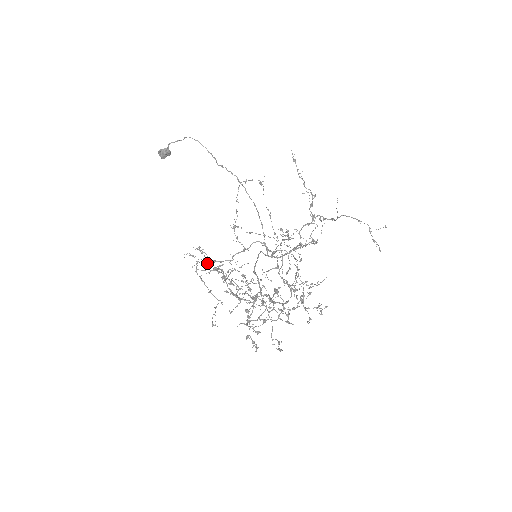
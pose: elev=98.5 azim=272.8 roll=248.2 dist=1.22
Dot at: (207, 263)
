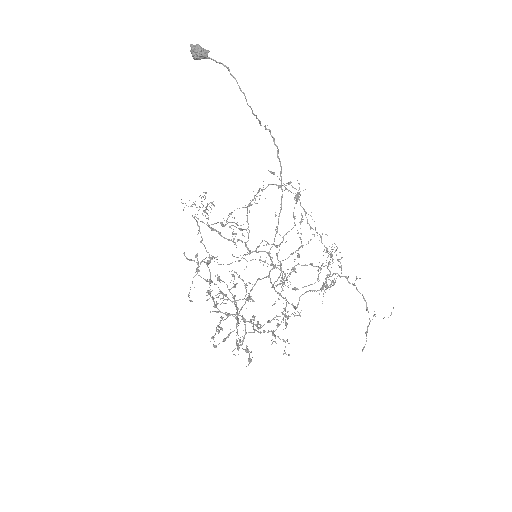
Dot at: (198, 265)
